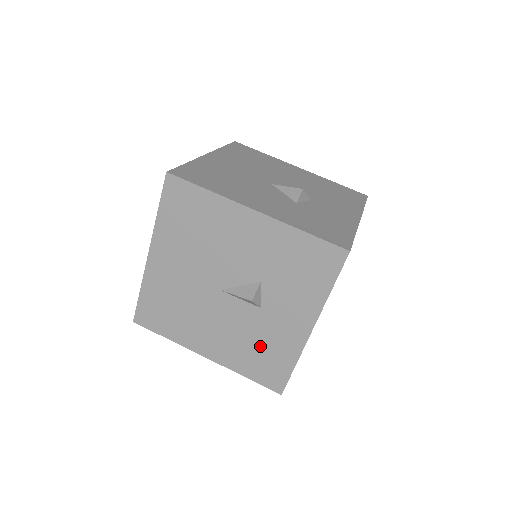
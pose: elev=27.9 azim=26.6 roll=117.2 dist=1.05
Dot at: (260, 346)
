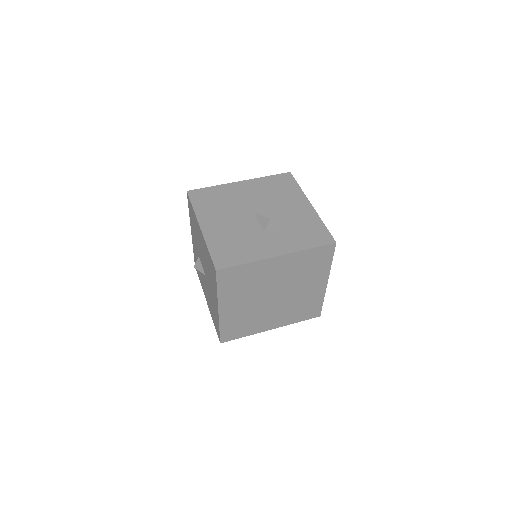
Dot at: (240, 243)
